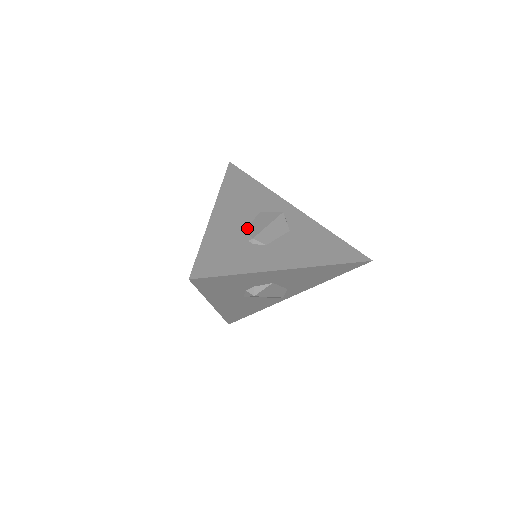
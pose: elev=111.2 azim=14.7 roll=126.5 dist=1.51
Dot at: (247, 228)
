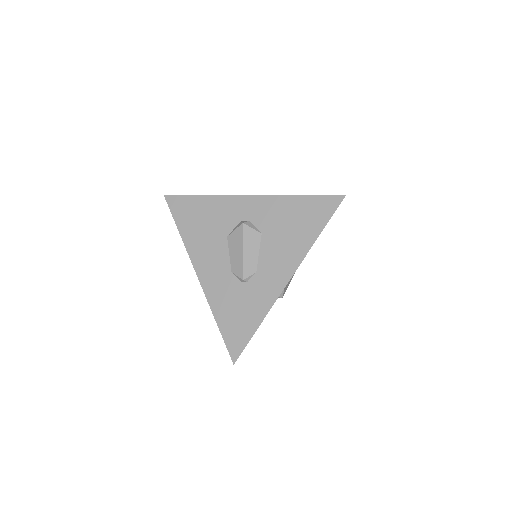
Dot at: (231, 268)
